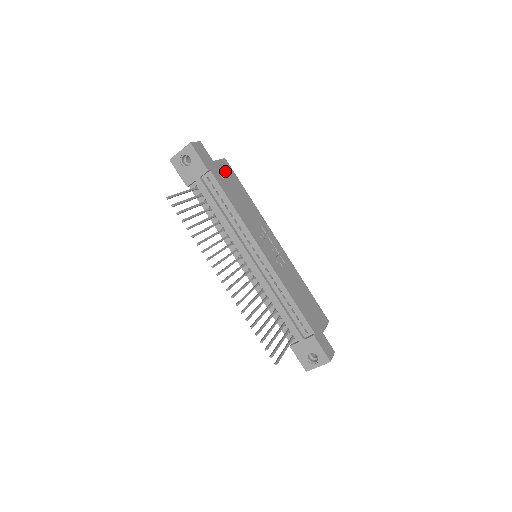
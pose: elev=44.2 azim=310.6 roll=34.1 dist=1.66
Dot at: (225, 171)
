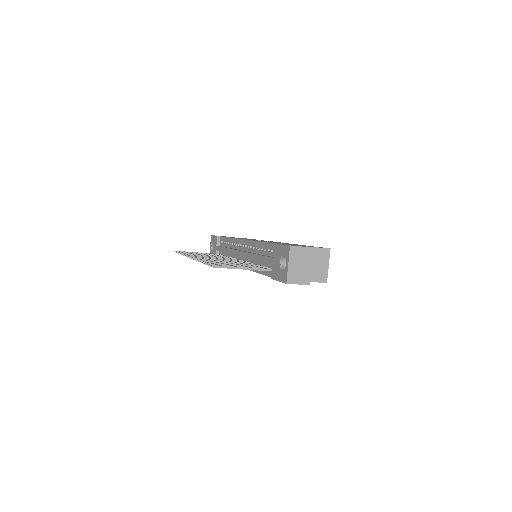
Dot at: occluded
